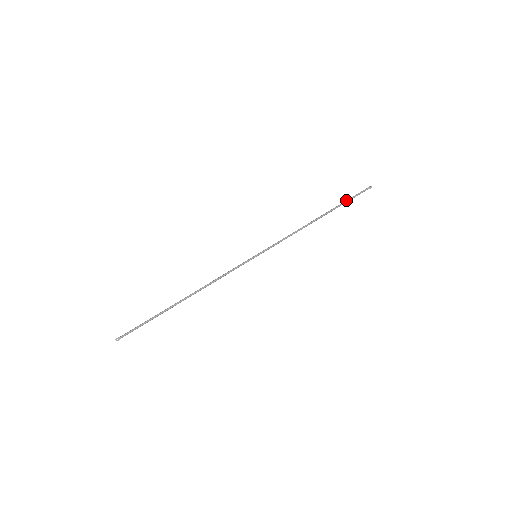
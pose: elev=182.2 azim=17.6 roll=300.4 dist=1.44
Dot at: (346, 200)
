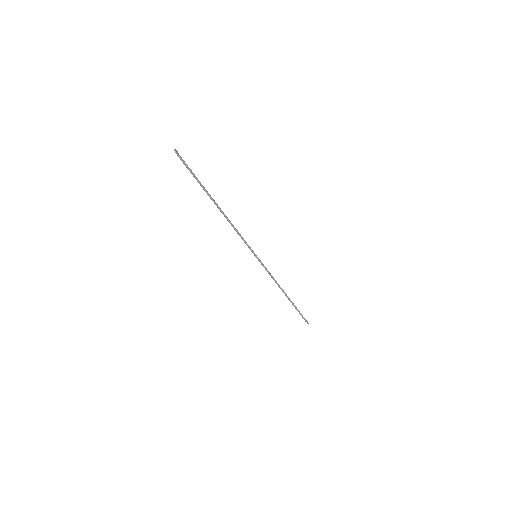
Dot at: occluded
